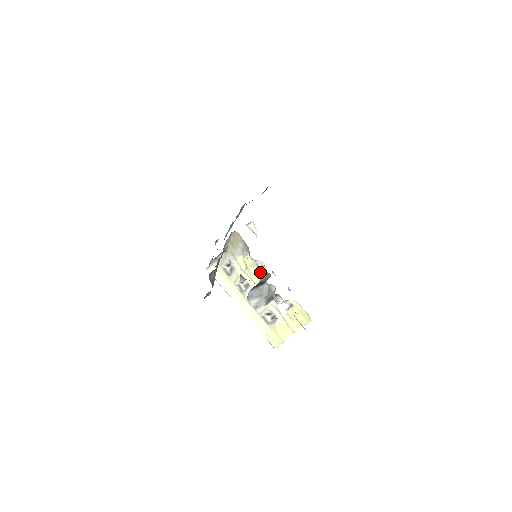
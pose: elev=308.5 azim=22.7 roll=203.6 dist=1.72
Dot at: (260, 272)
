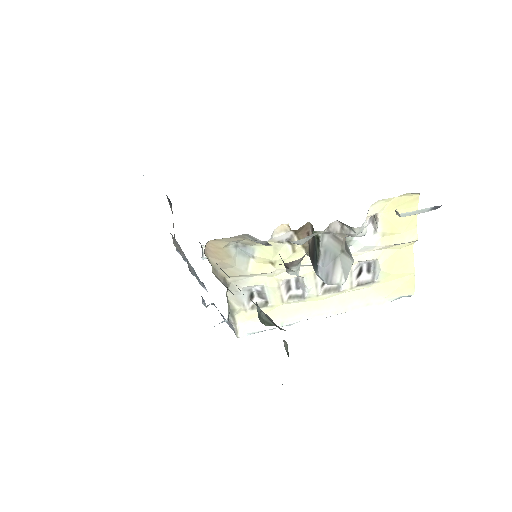
Dot at: occluded
